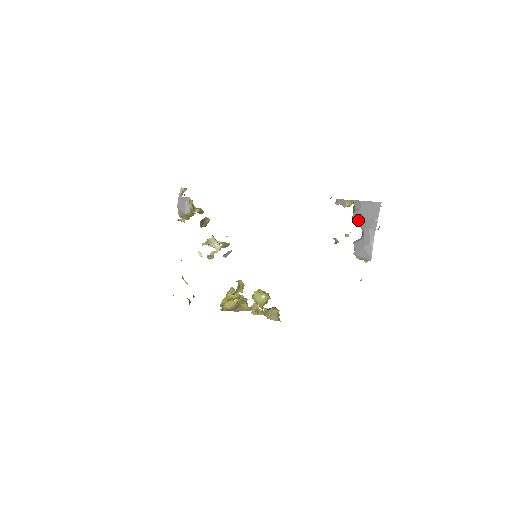
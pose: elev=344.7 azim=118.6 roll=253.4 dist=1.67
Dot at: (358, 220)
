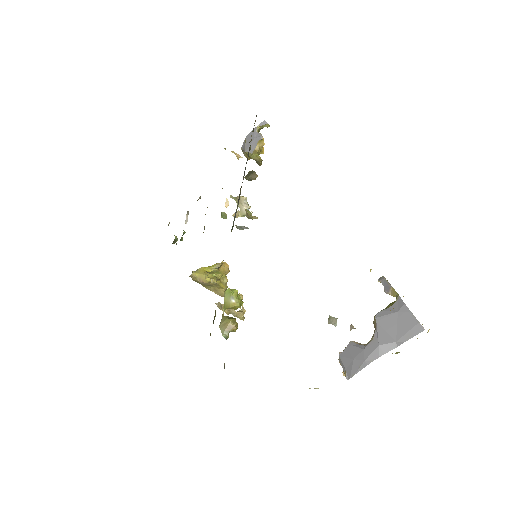
Dot at: (378, 323)
